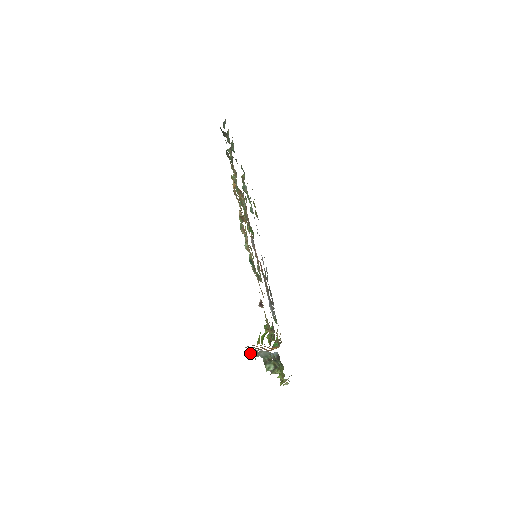
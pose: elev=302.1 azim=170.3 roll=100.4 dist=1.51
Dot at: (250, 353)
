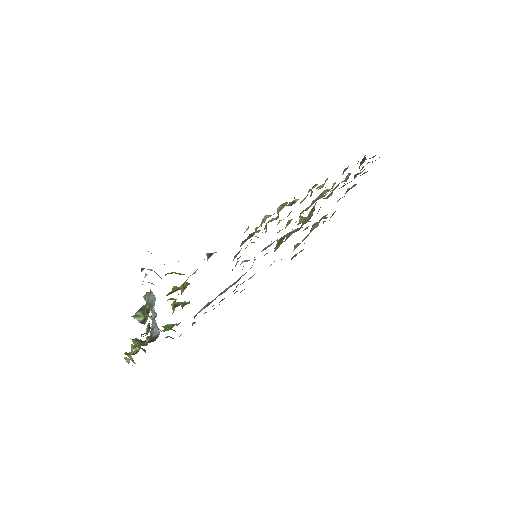
Dot at: (145, 275)
